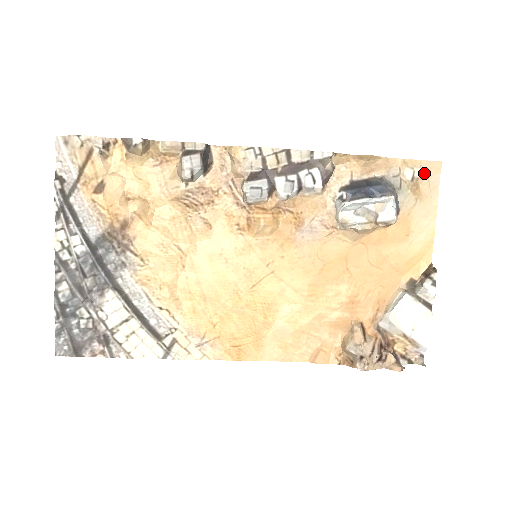
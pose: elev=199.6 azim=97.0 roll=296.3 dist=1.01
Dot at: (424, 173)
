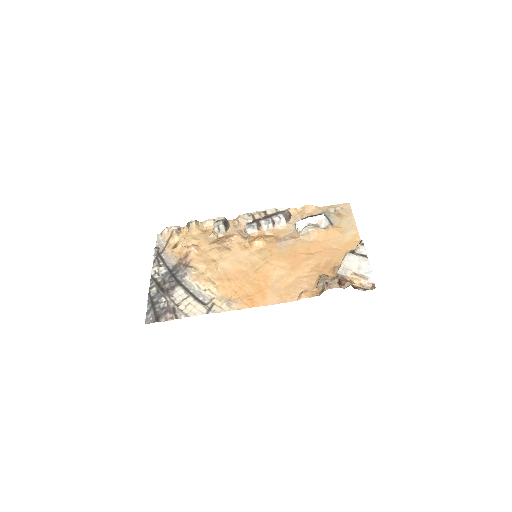
Dot at: (341, 208)
